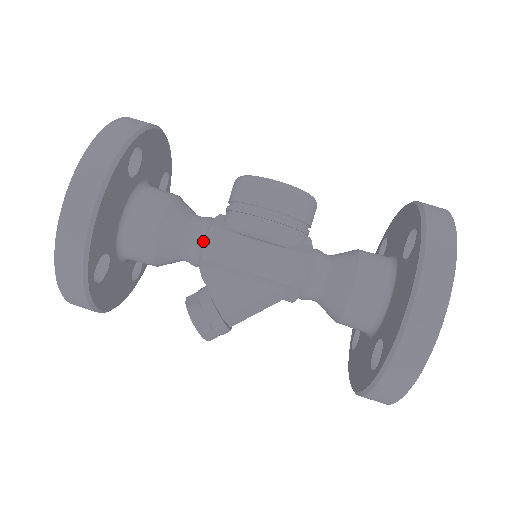
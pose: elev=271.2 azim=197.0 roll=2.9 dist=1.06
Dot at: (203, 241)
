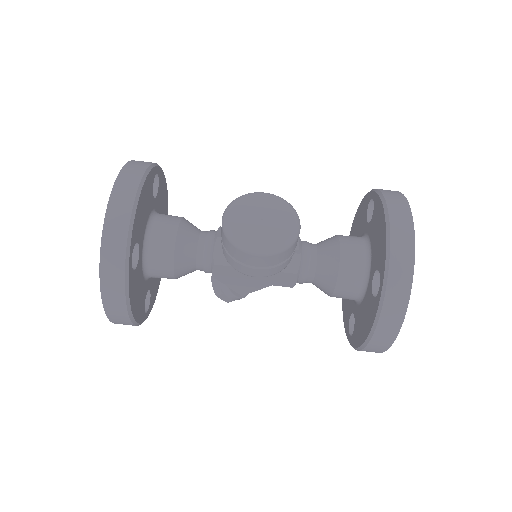
Dot at: (211, 270)
